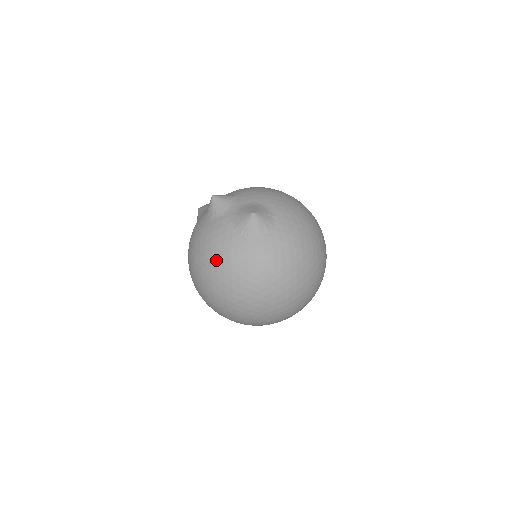
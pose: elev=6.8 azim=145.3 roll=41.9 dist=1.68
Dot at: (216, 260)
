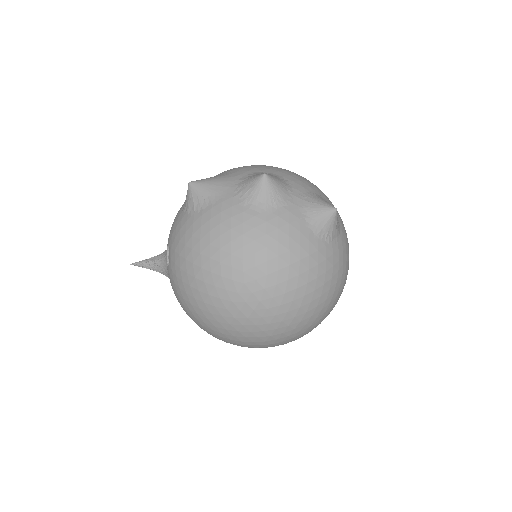
Dot at: (288, 269)
